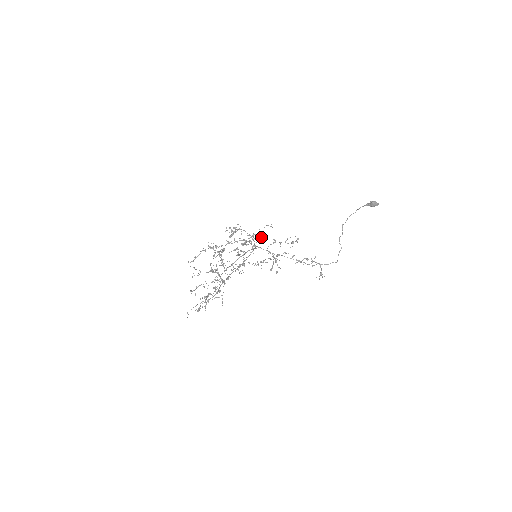
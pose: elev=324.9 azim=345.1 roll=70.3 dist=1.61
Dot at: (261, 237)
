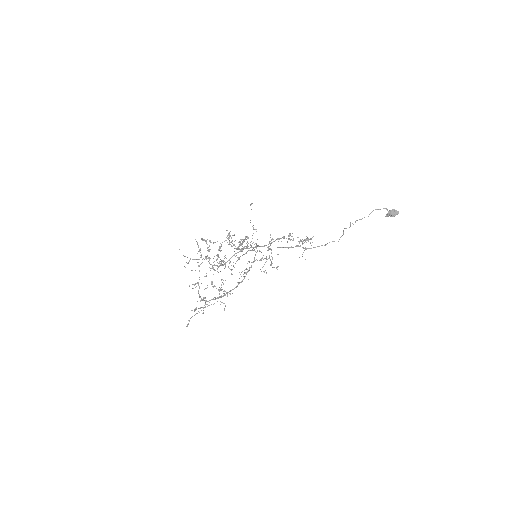
Dot at: (254, 229)
